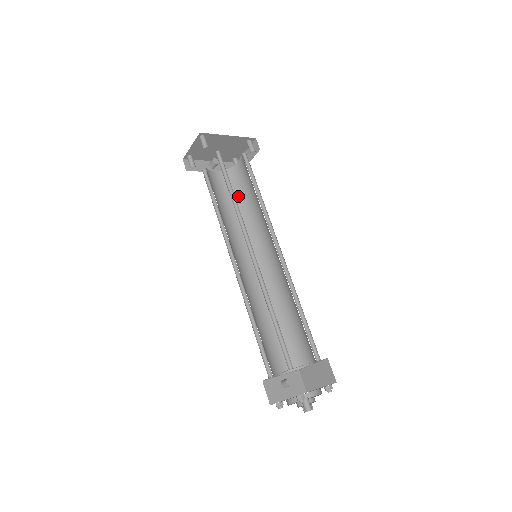
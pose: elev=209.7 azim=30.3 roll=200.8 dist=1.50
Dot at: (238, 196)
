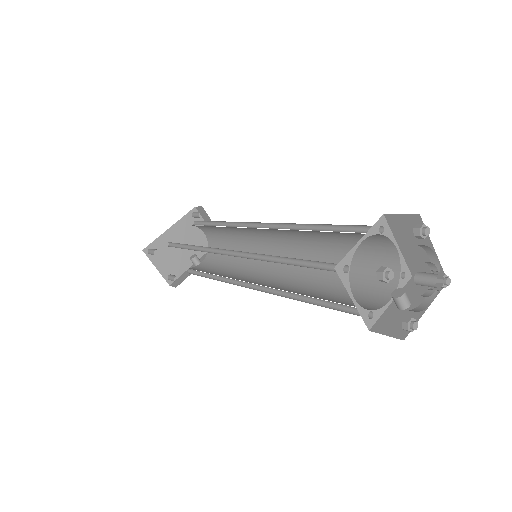
Dot at: occluded
